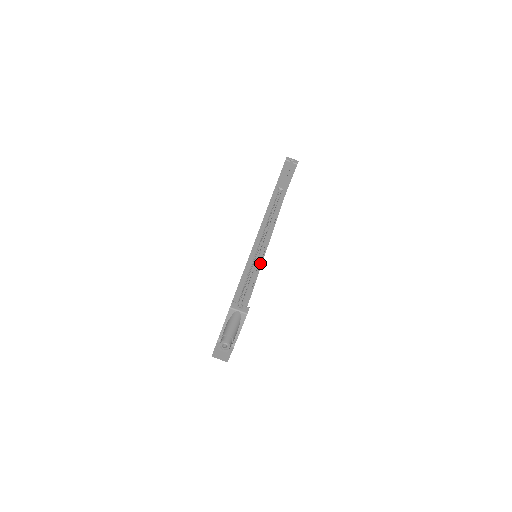
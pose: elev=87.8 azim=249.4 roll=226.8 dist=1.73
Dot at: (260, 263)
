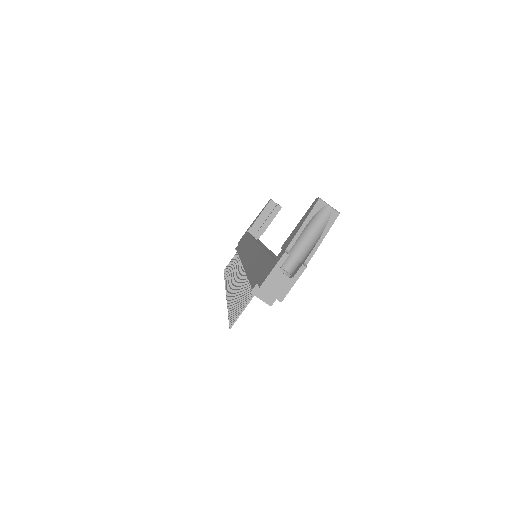
Dot at: (272, 252)
